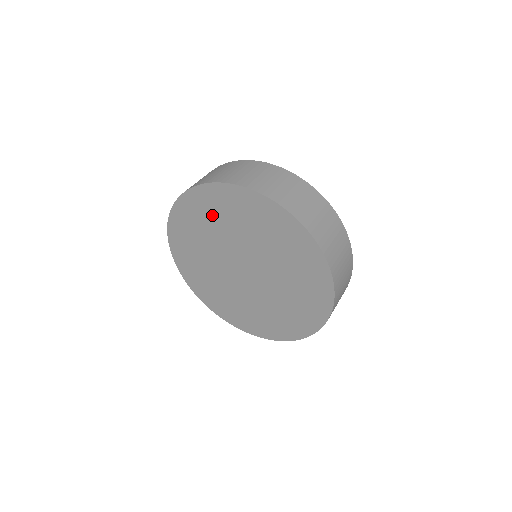
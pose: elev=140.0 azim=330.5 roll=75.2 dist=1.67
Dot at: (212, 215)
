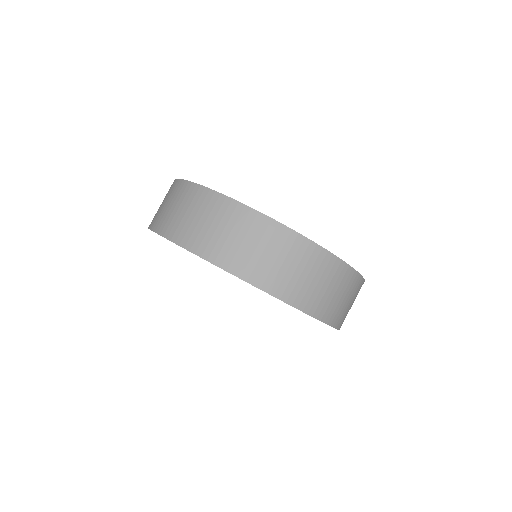
Dot at: occluded
